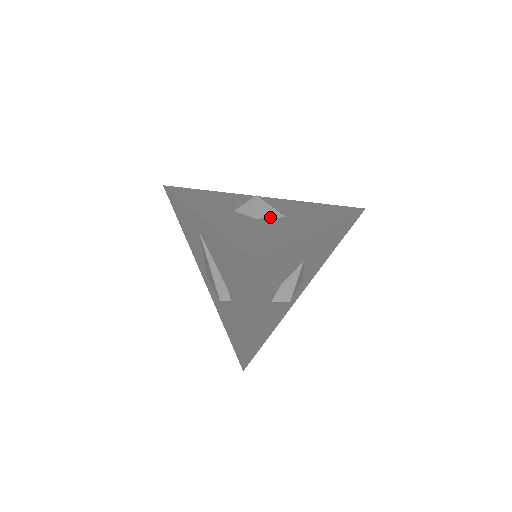
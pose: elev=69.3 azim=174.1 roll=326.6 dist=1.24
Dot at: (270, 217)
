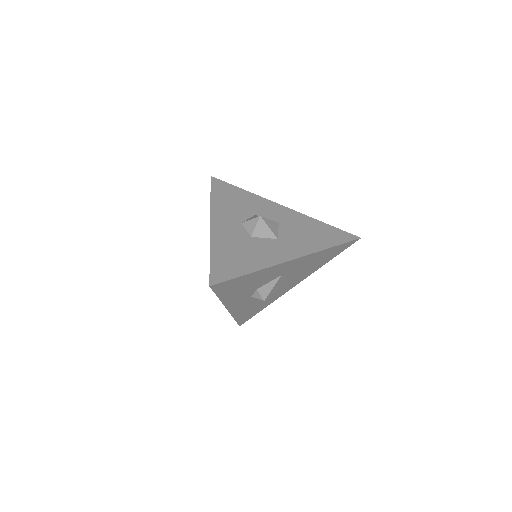
Dot at: (263, 237)
